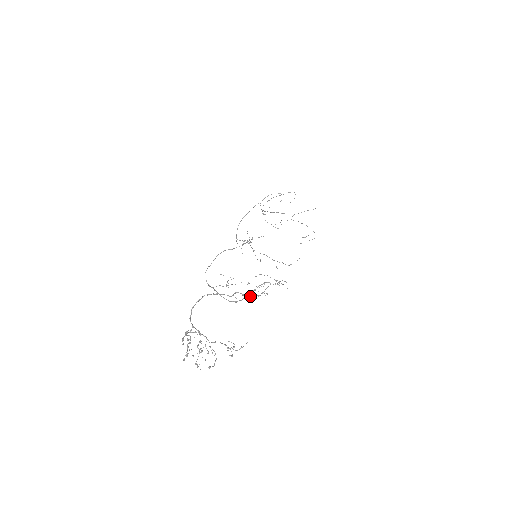
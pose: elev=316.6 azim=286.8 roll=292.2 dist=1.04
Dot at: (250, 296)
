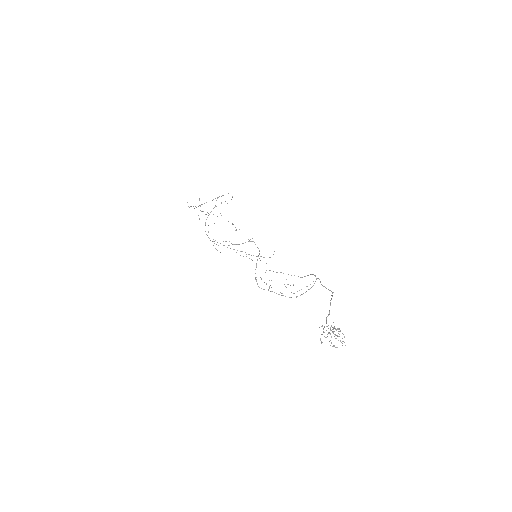
Dot at: (333, 292)
